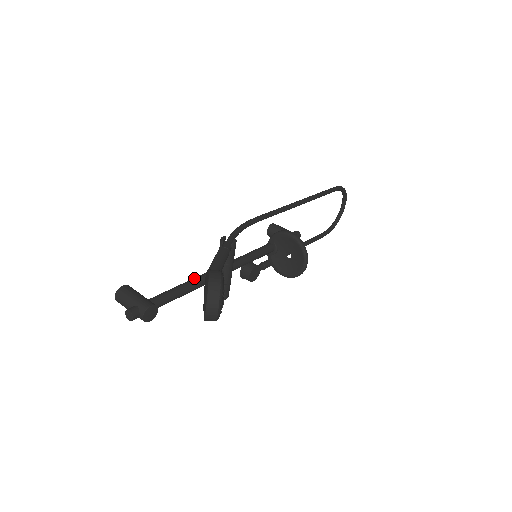
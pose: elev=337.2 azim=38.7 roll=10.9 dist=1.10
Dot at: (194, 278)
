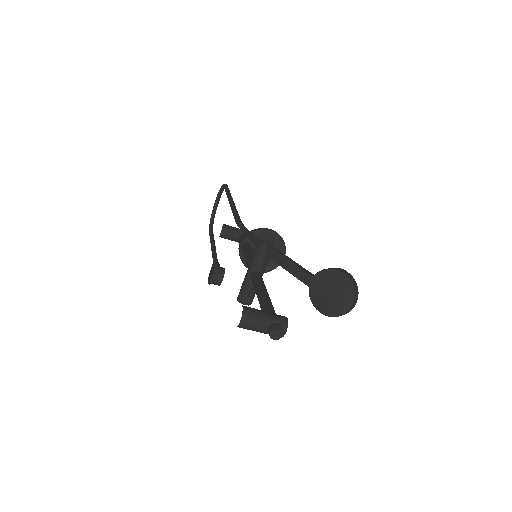
Dot at: (261, 285)
